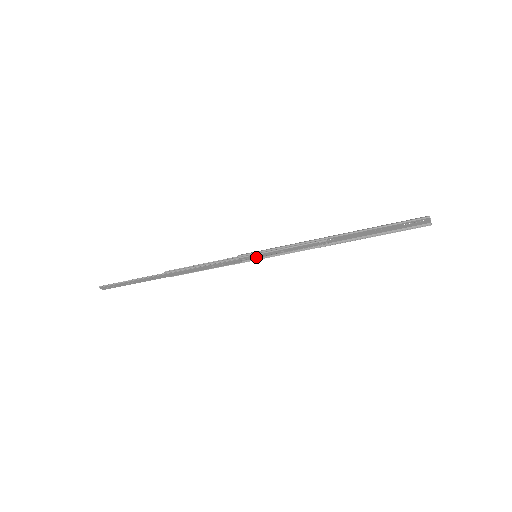
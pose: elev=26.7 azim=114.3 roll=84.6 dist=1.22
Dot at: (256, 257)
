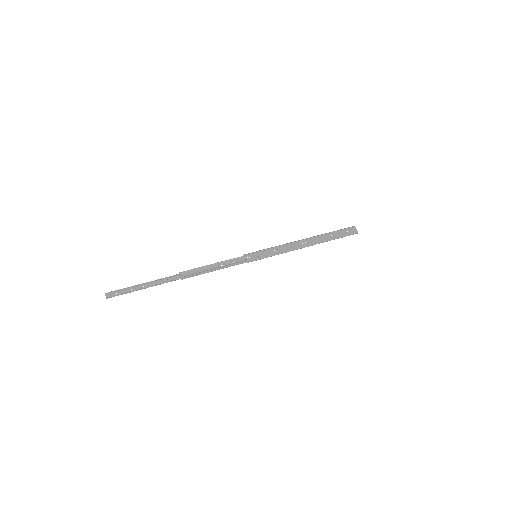
Dot at: (255, 255)
